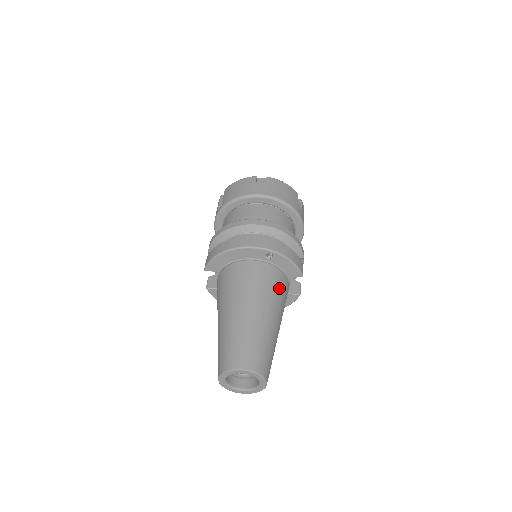
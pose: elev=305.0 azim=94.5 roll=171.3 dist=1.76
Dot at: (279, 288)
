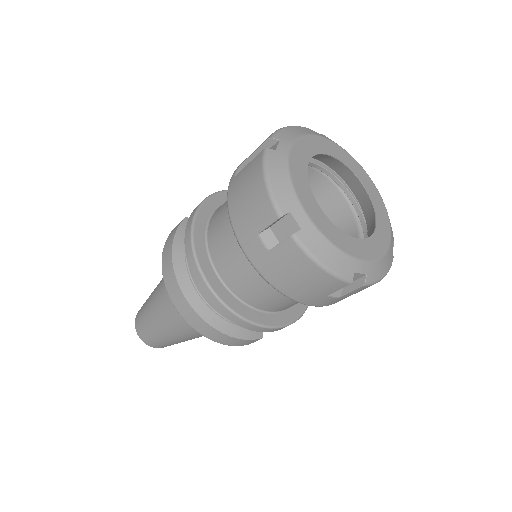
Dot at: occluded
